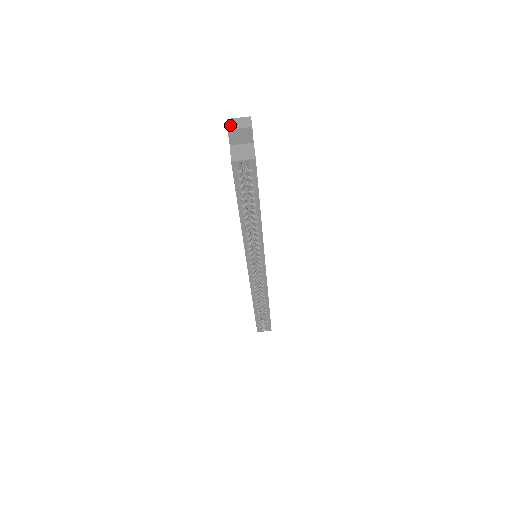
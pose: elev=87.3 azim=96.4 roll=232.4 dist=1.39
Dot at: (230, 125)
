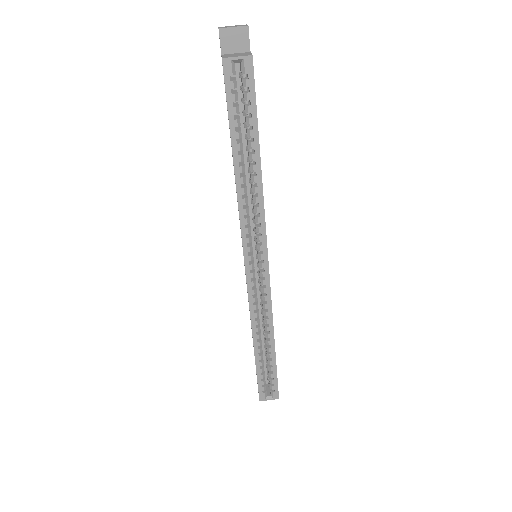
Dot at: (222, 27)
